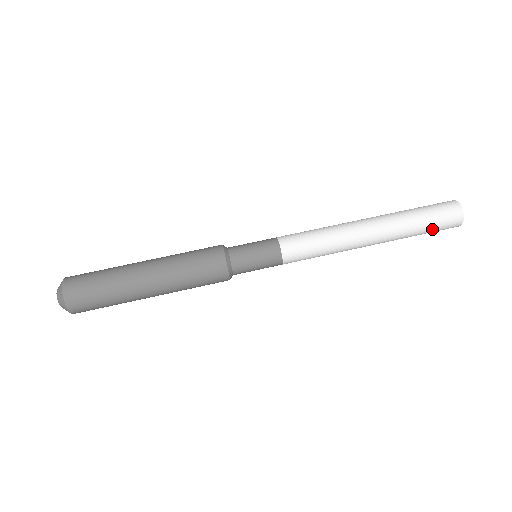
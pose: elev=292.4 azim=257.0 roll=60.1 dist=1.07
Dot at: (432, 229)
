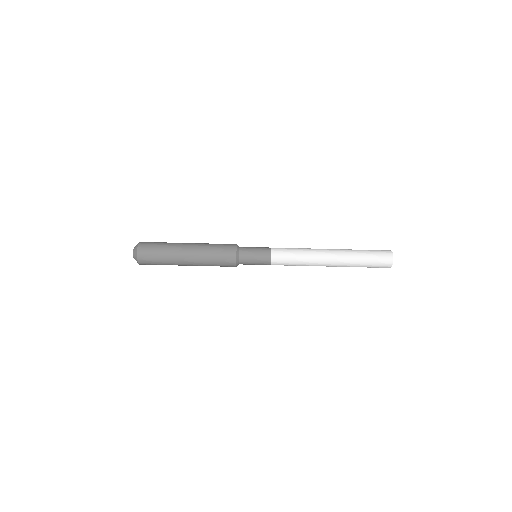
Dot at: (369, 267)
